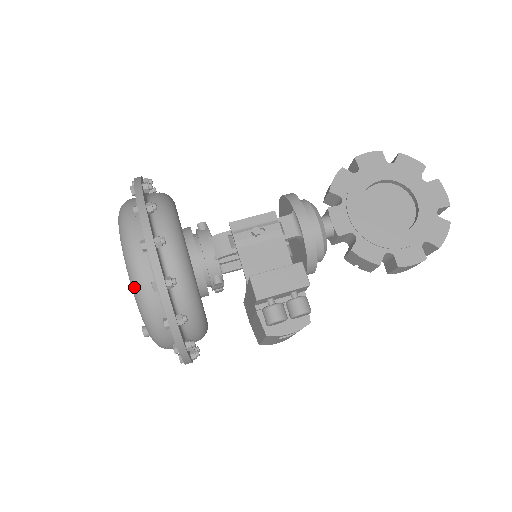
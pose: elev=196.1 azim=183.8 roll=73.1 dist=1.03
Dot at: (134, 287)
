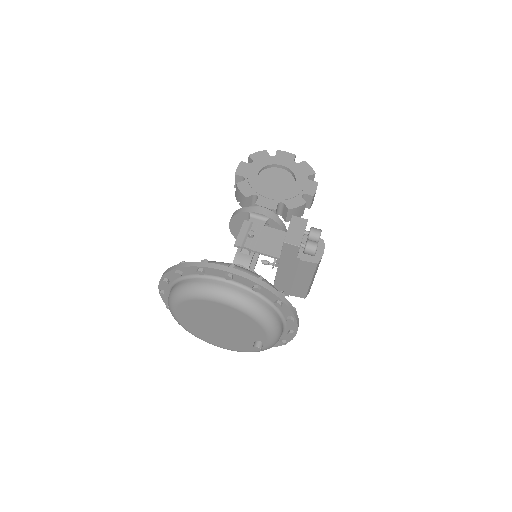
Dot at: (244, 306)
